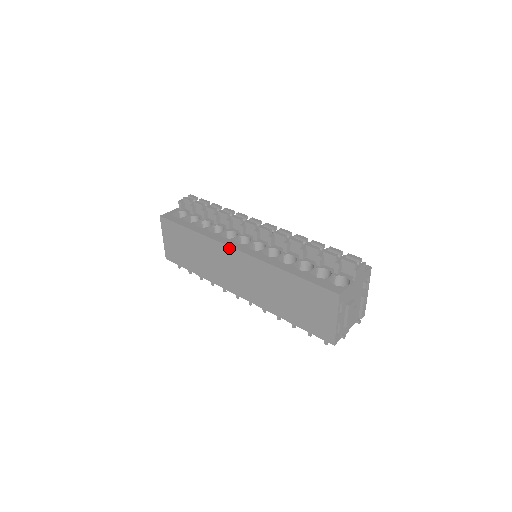
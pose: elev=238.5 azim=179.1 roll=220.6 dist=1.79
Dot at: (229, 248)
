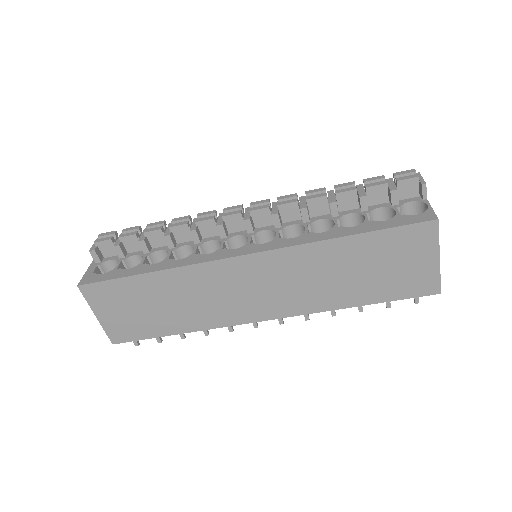
Dot at: (230, 260)
